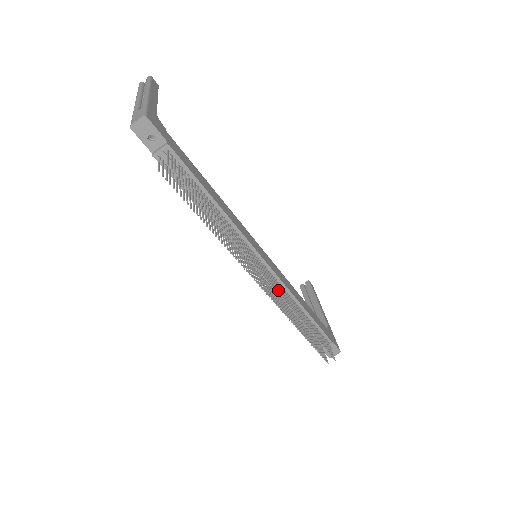
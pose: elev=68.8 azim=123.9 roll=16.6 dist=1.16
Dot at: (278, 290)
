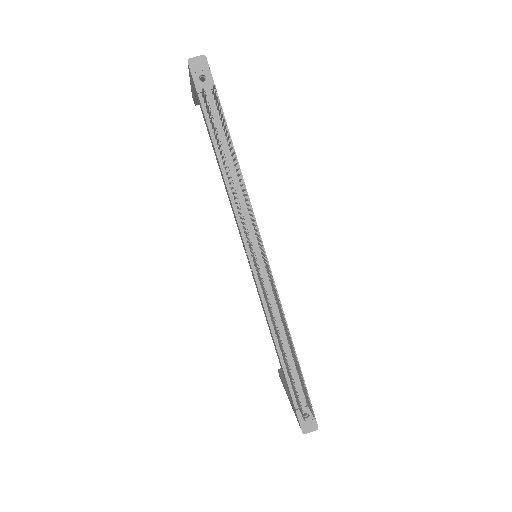
Dot at: occluded
